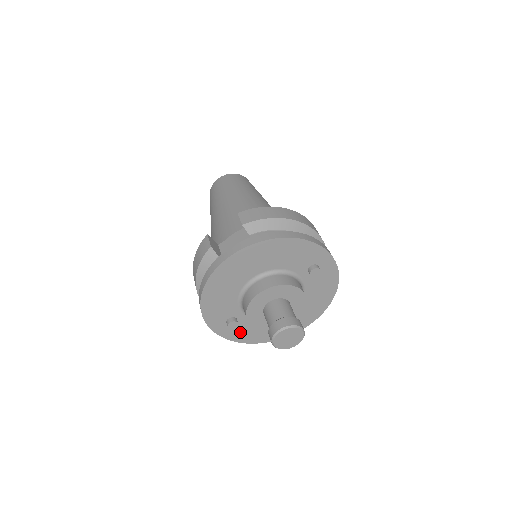
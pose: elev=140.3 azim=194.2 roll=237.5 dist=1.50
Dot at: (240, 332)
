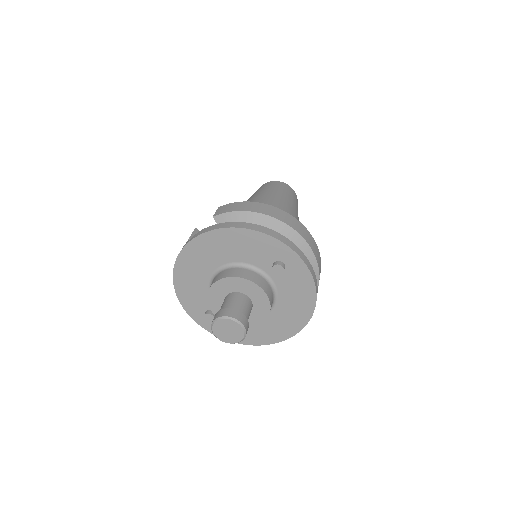
Dot at: occluded
